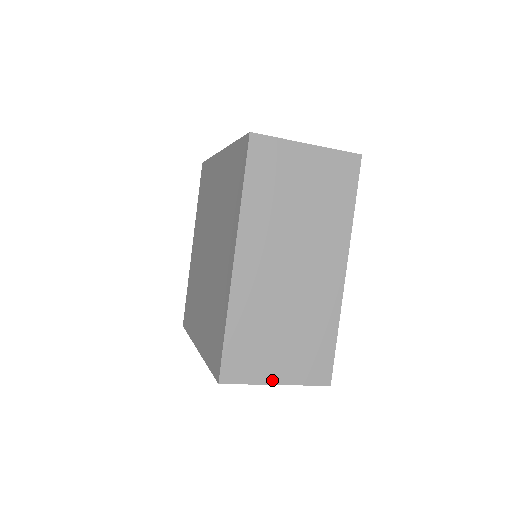
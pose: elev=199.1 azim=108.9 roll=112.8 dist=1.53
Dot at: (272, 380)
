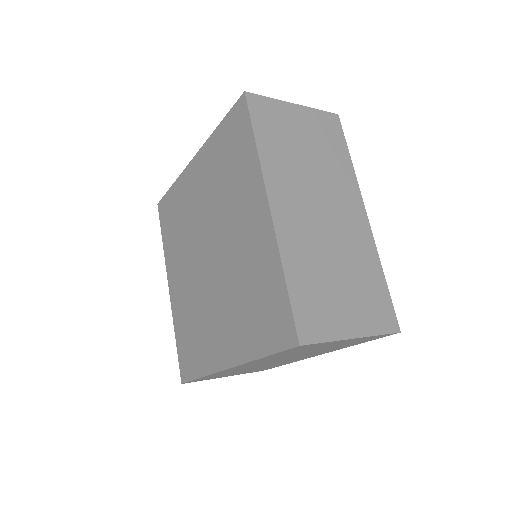
Dot at: occluded
